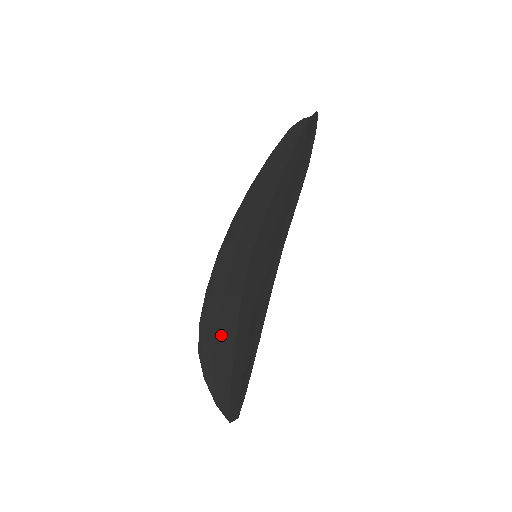
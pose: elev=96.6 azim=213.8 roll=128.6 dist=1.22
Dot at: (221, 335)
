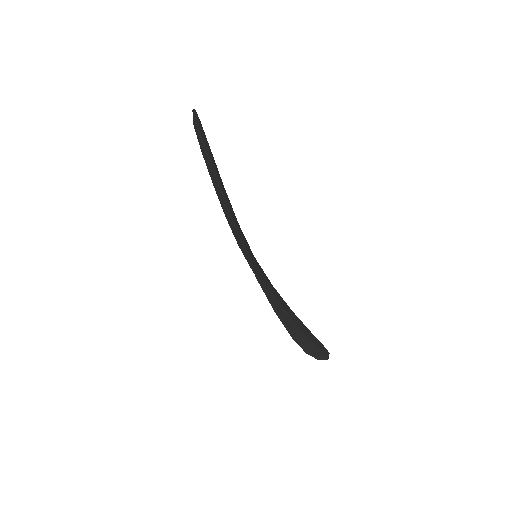
Dot at: occluded
